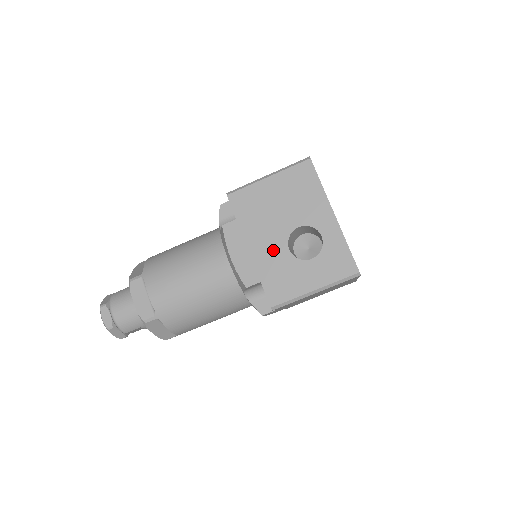
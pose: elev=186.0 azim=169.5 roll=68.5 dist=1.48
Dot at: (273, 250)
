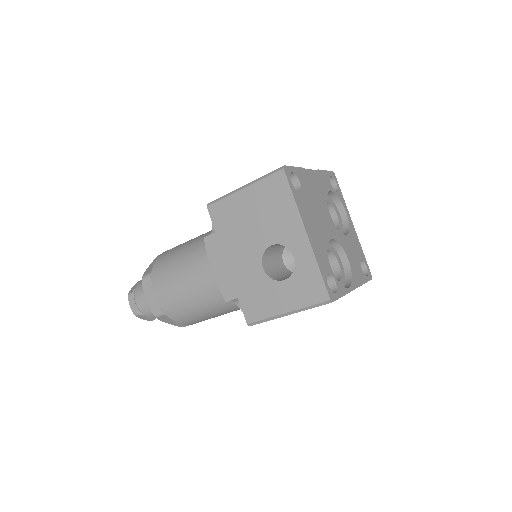
Dot at: (248, 267)
